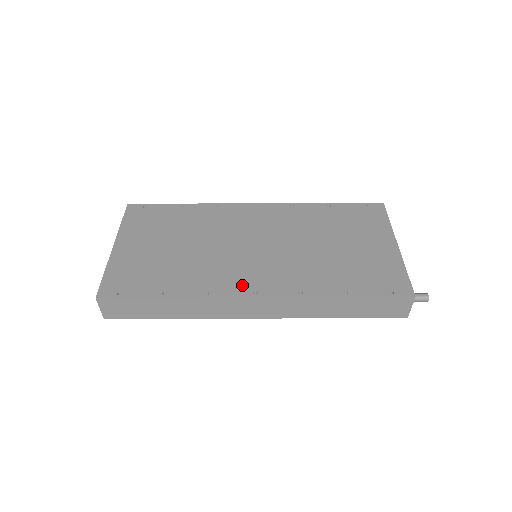
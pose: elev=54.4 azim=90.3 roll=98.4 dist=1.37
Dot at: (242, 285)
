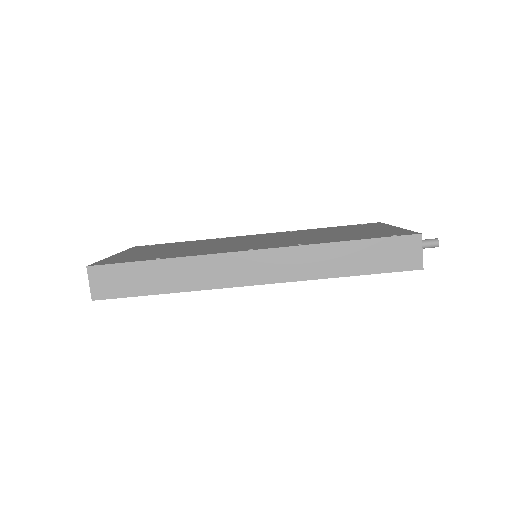
Dot at: (238, 249)
